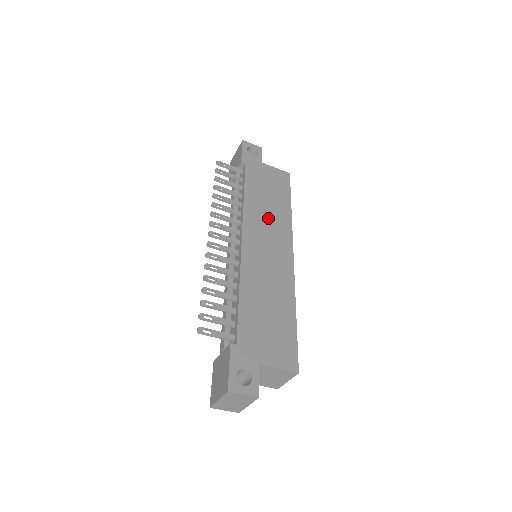
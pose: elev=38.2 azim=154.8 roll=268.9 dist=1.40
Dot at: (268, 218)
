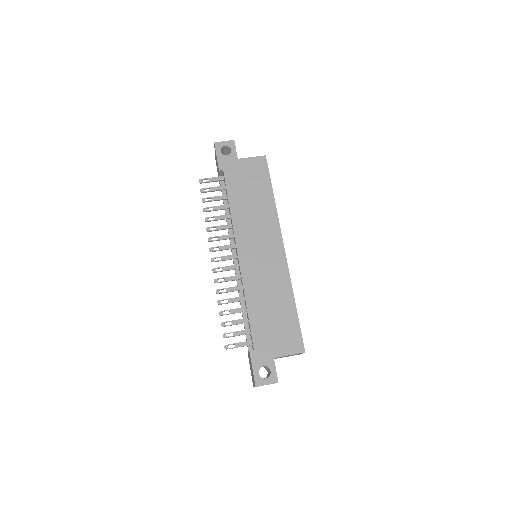
Dot at: (255, 220)
